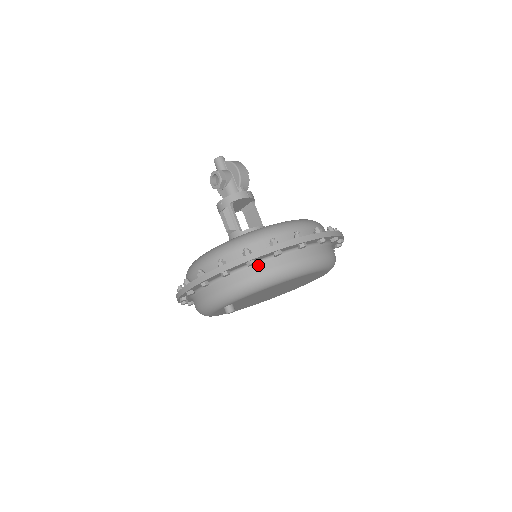
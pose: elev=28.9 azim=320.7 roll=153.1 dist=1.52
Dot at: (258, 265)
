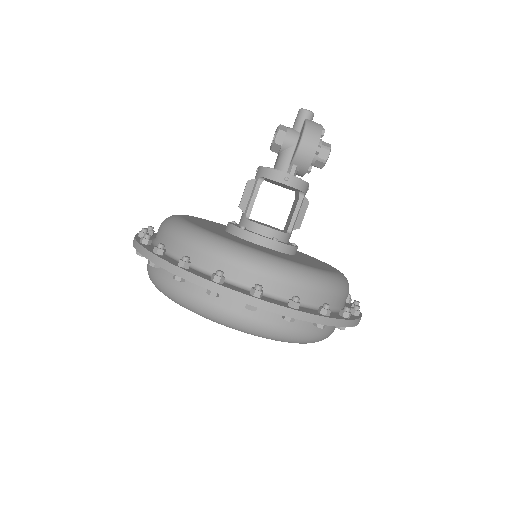
Dot at: occluded
